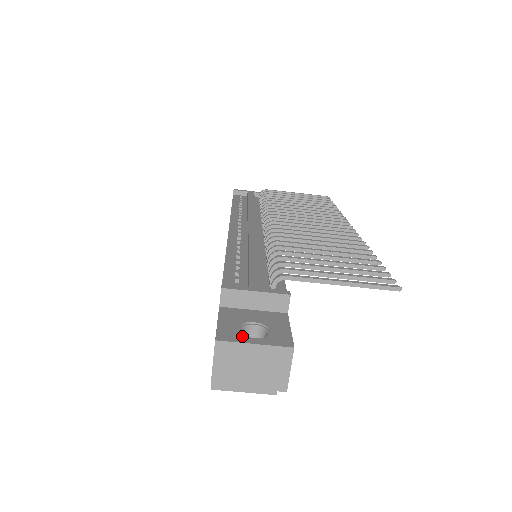
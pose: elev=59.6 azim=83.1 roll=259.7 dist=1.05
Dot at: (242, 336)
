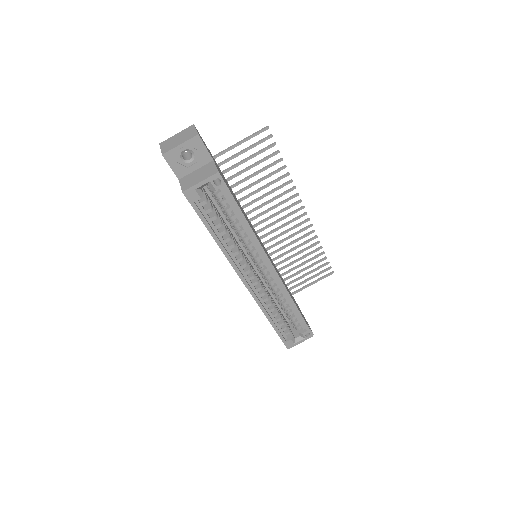
Dot at: occluded
